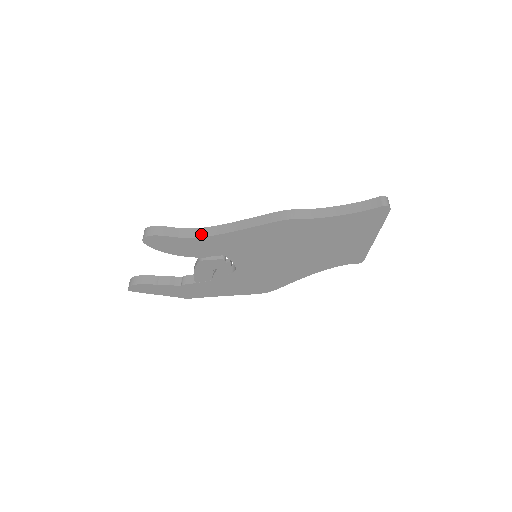
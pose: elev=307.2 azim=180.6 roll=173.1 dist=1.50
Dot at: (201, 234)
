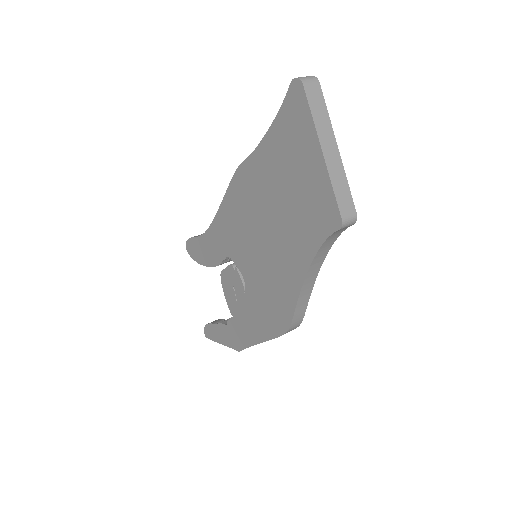
Dot at: occluded
